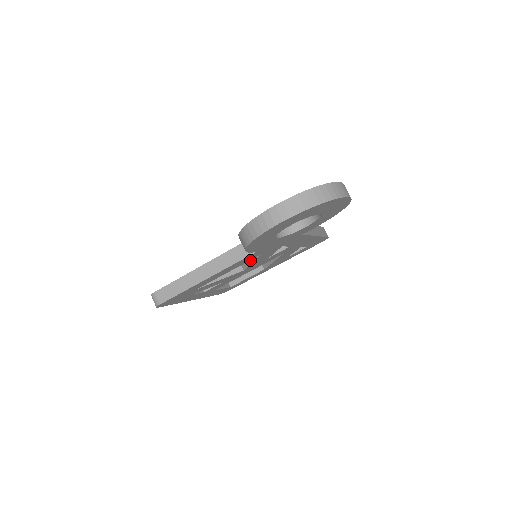
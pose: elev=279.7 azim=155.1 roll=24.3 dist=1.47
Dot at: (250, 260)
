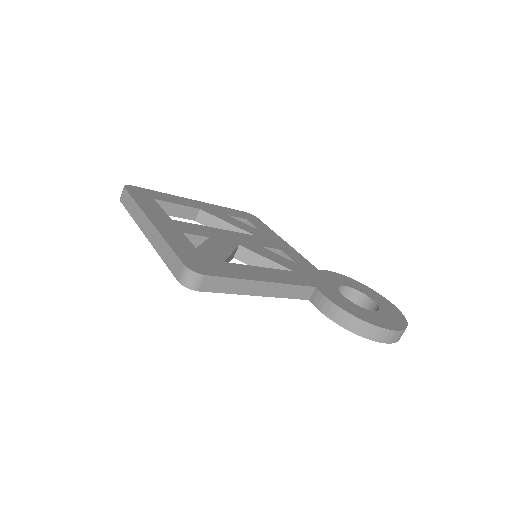
Dot at: occluded
